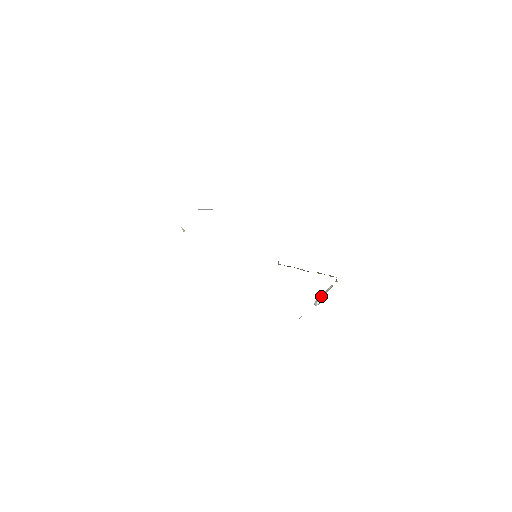
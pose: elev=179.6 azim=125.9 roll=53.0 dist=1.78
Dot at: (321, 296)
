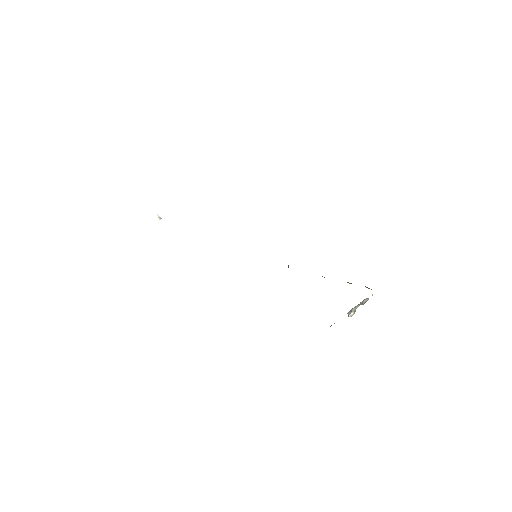
Dot at: (355, 307)
